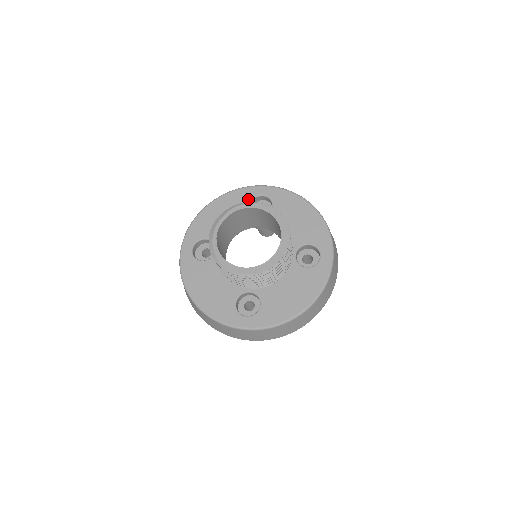
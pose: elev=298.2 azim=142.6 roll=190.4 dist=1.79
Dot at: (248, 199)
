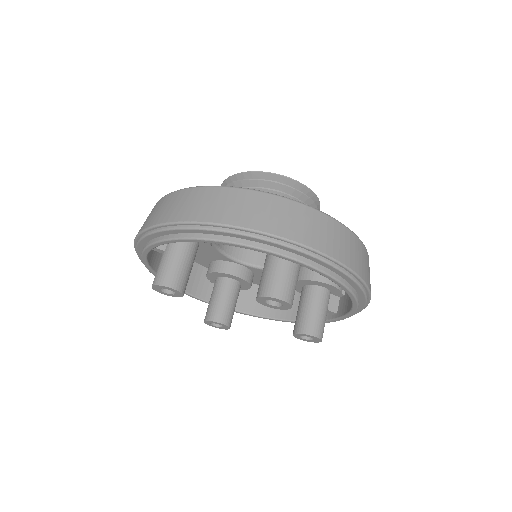
Dot at: occluded
